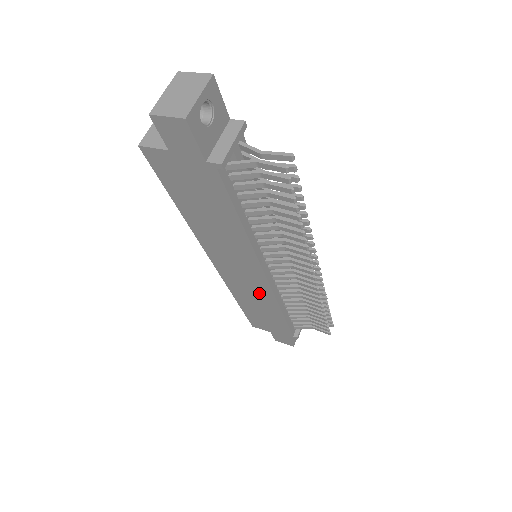
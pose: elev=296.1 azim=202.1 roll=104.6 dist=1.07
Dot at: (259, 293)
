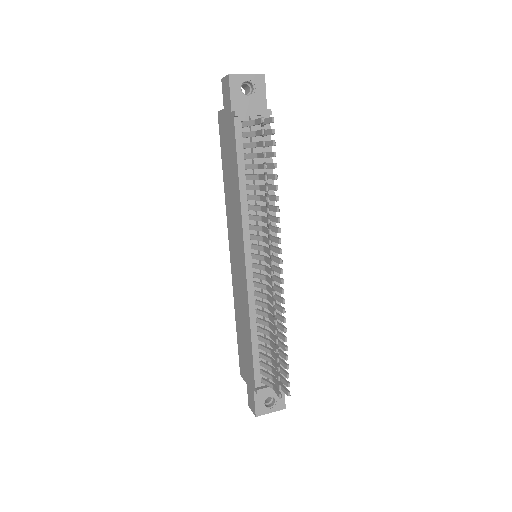
Dot at: (243, 295)
